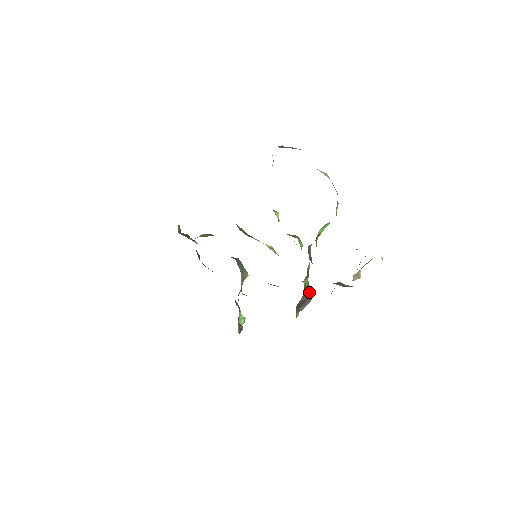
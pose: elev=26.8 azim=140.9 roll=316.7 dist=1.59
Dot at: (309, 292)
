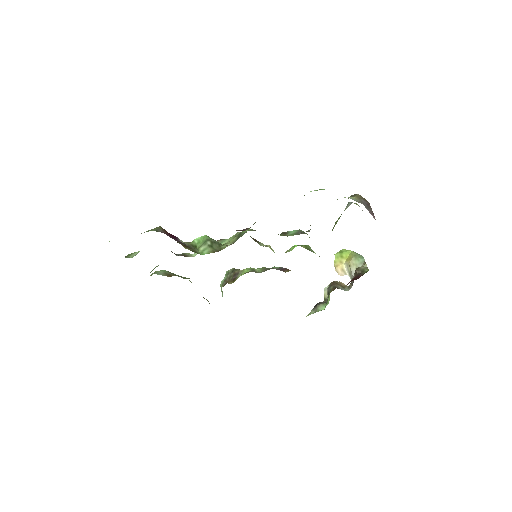
Dot at: occluded
